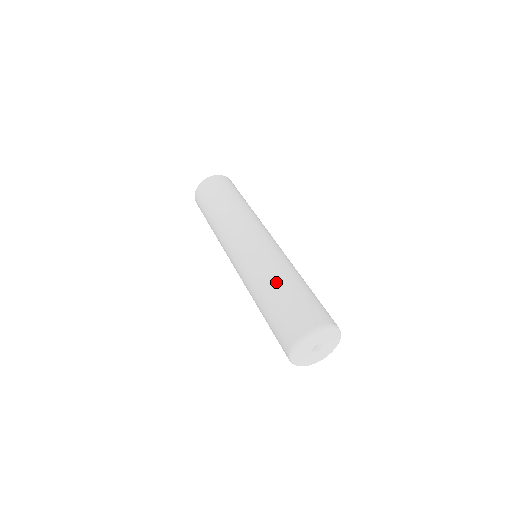
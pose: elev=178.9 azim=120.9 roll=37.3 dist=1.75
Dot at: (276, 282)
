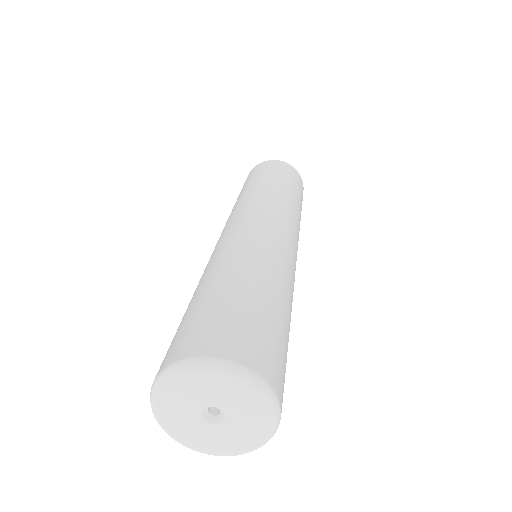
Dot at: (198, 286)
